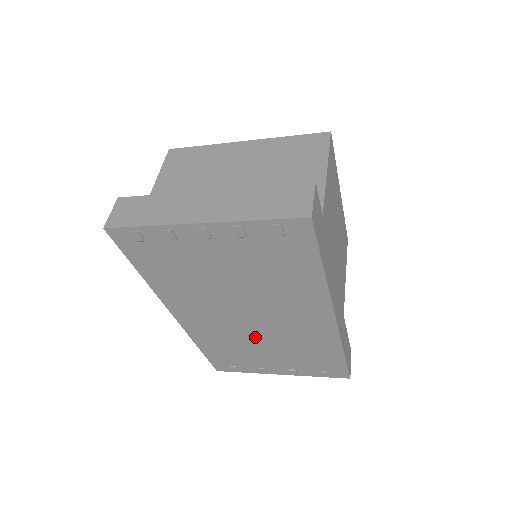
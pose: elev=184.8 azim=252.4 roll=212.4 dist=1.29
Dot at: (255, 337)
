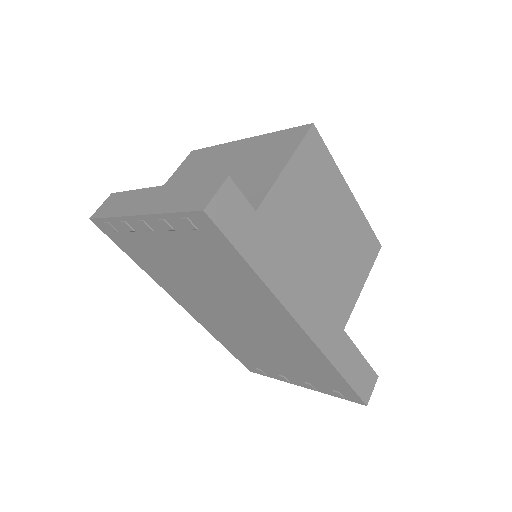
Dot at: (253, 339)
